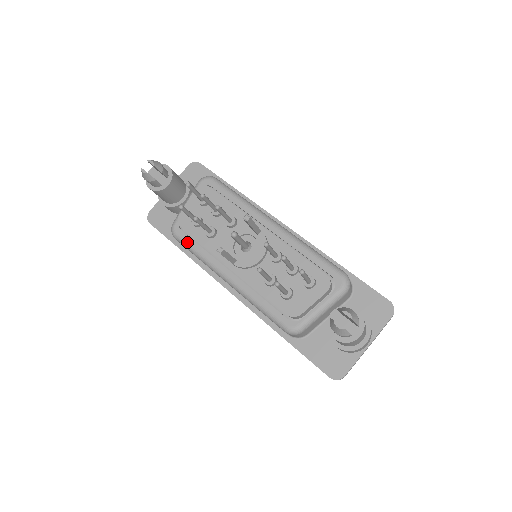
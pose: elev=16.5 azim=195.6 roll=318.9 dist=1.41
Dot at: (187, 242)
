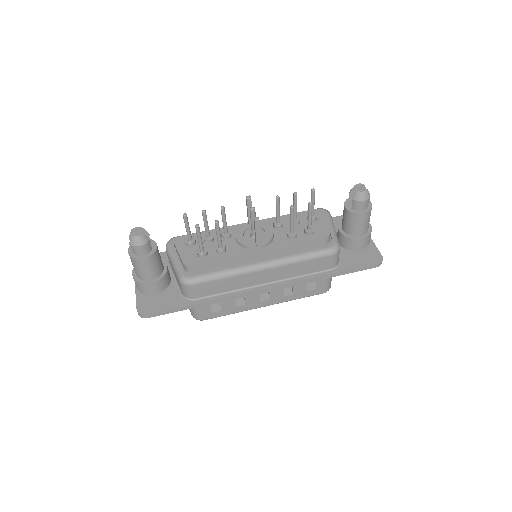
Dot at: (208, 274)
